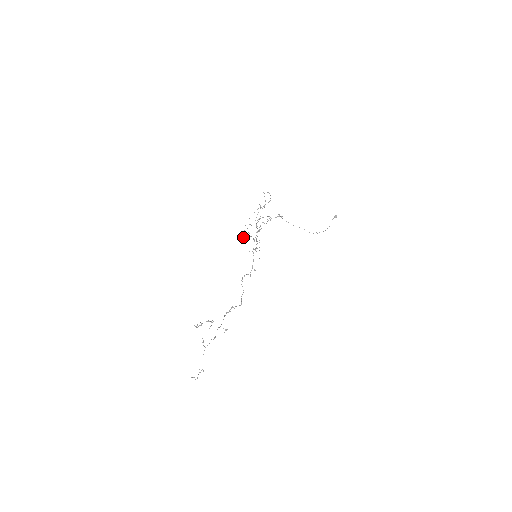
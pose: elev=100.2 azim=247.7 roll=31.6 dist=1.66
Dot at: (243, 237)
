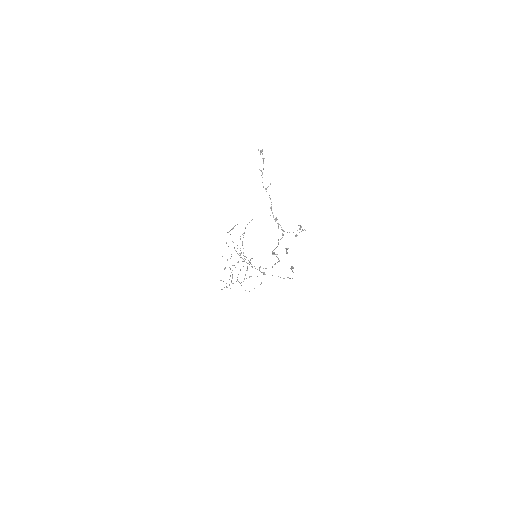
Dot at: occluded
